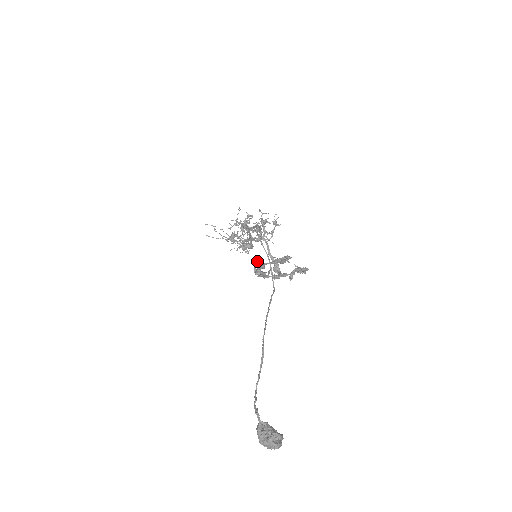
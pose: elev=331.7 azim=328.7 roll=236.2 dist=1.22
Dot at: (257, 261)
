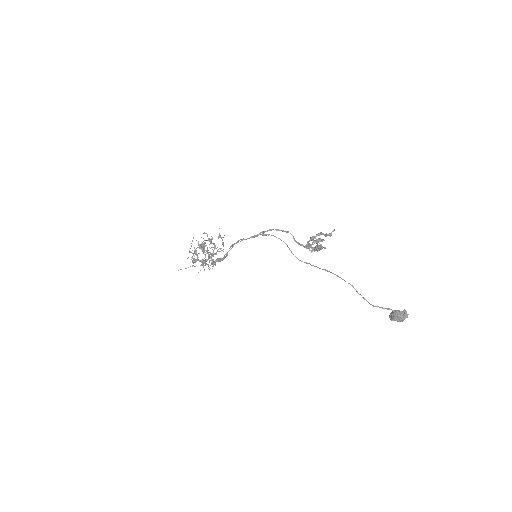
Dot at: (317, 241)
